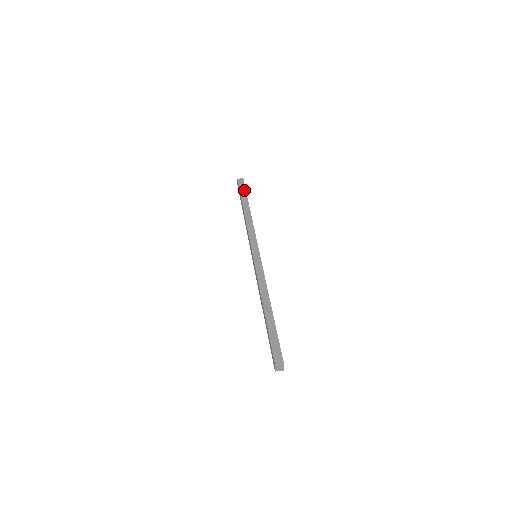
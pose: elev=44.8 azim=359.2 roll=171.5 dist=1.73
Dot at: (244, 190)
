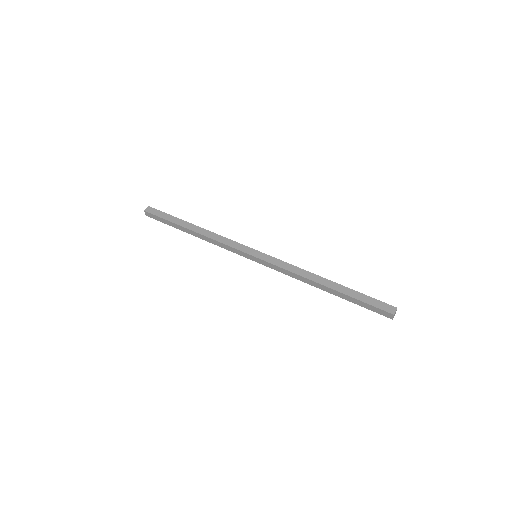
Dot at: (165, 215)
